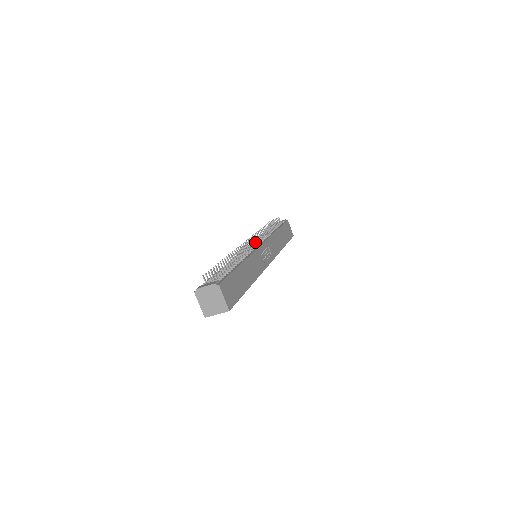
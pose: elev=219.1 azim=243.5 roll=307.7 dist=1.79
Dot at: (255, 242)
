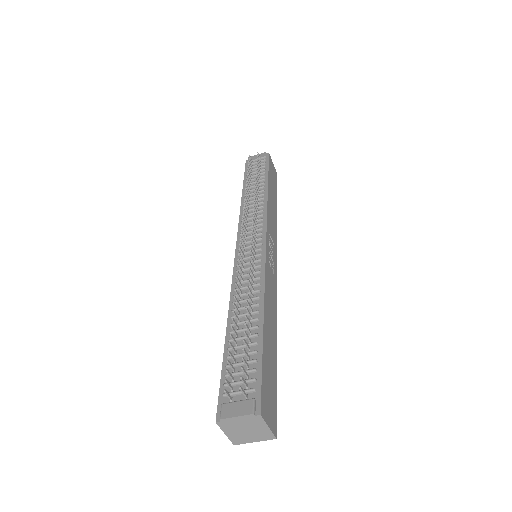
Dot at: (250, 231)
